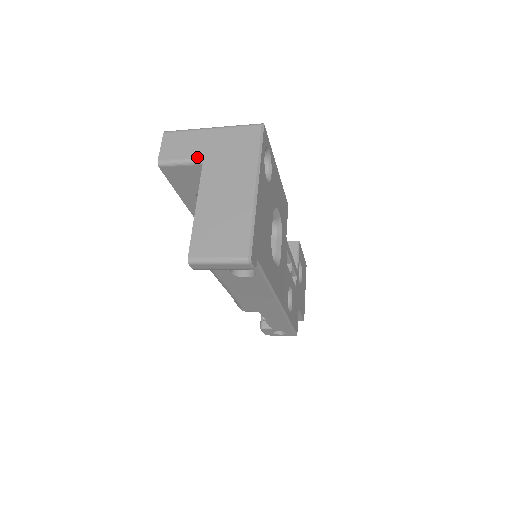
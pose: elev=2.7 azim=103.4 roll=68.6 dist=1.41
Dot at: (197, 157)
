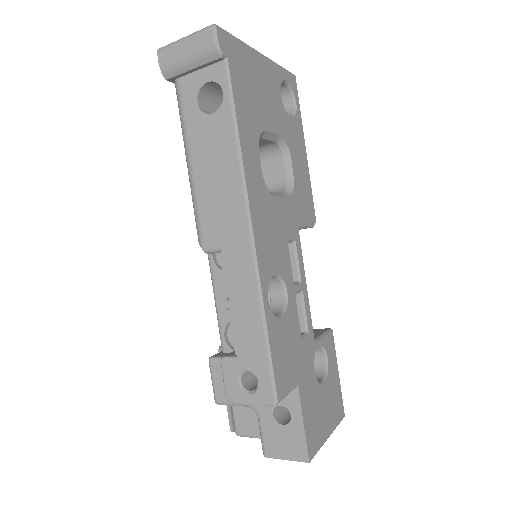
Dot at: occluded
